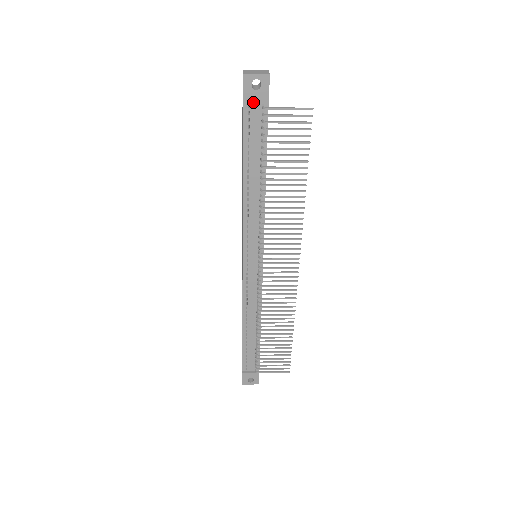
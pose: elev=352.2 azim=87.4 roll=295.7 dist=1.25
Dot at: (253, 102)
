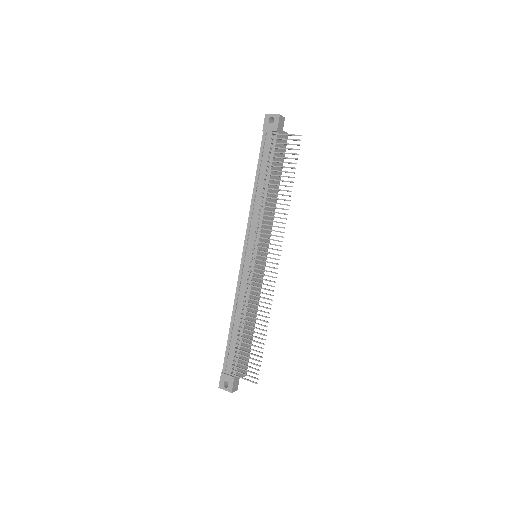
Dot at: (269, 132)
